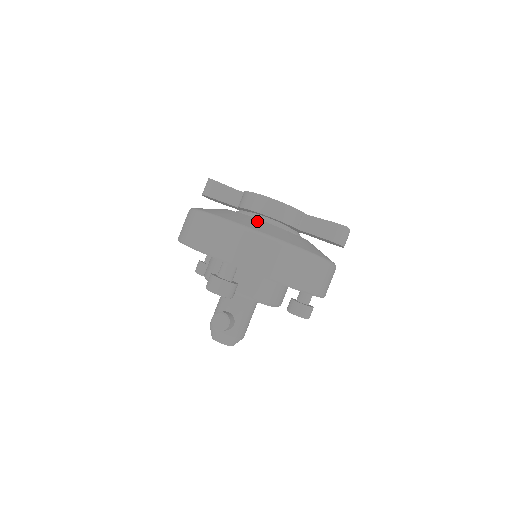
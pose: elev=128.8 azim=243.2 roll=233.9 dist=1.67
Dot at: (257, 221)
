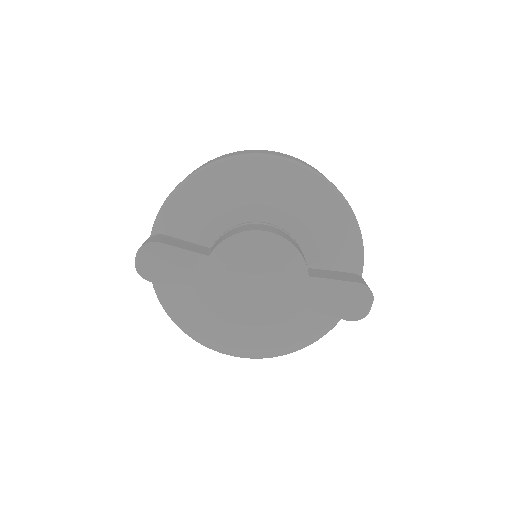
Dot at: (247, 336)
